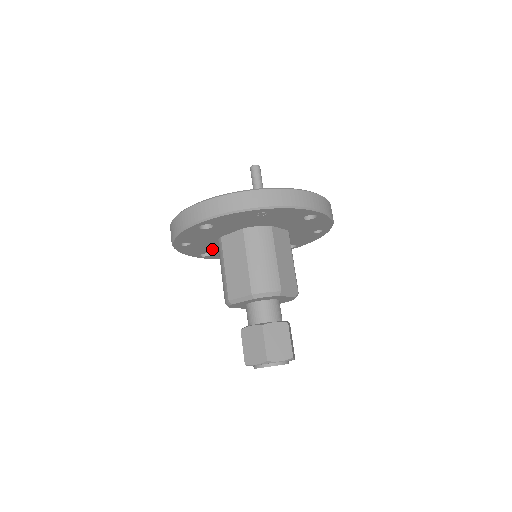
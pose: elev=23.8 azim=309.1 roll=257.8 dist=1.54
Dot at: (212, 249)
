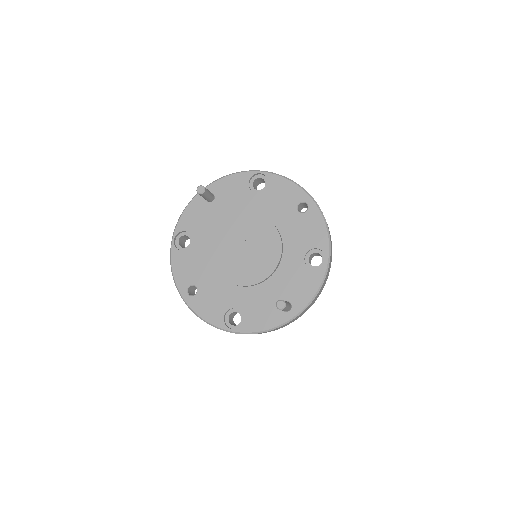
Dot at: occluded
